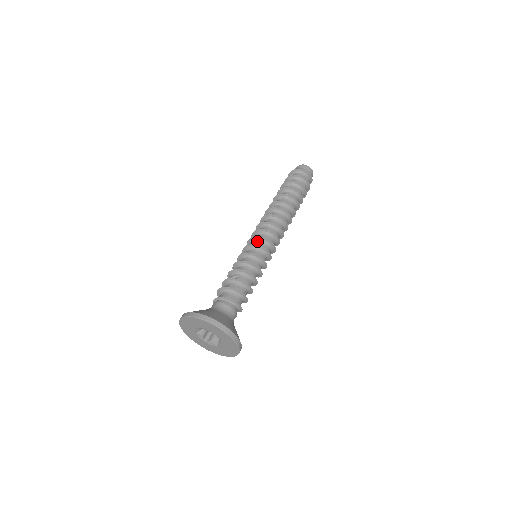
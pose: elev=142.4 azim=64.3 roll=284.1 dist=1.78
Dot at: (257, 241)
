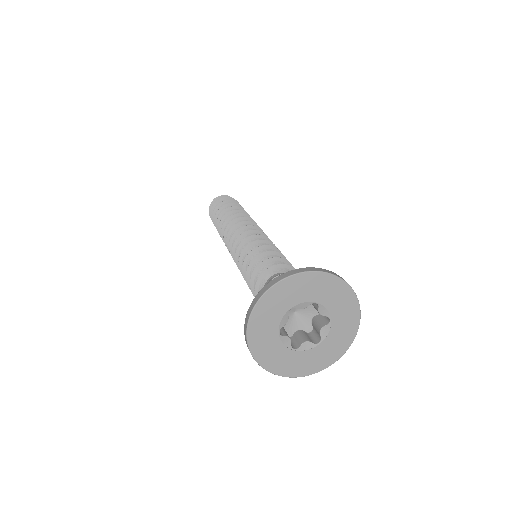
Dot at: occluded
